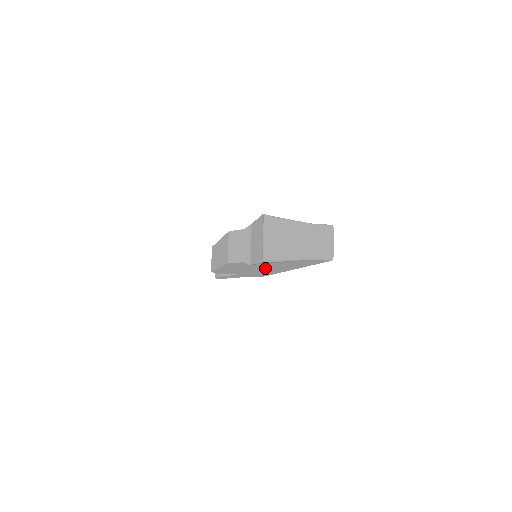
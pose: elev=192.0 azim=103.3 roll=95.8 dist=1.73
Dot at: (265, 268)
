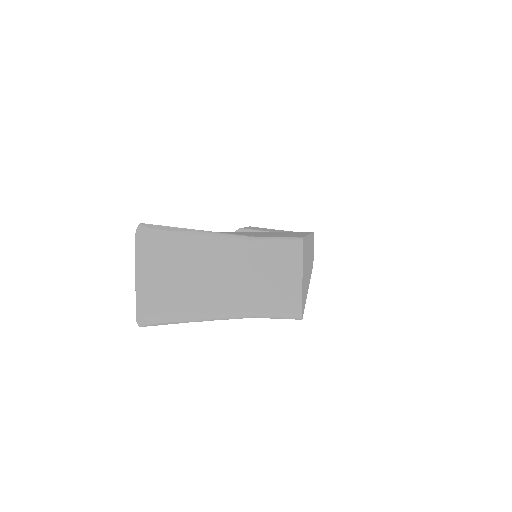
Dot at: occluded
